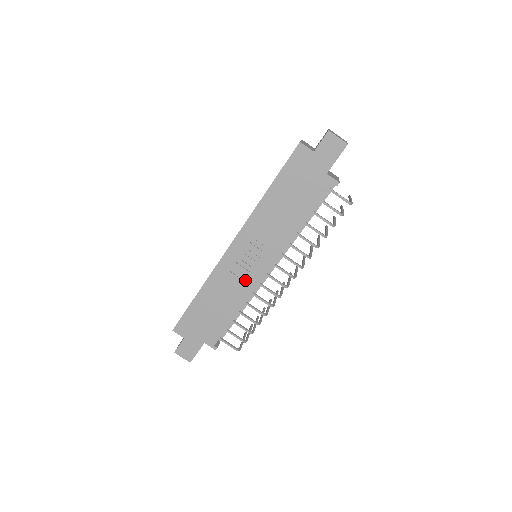
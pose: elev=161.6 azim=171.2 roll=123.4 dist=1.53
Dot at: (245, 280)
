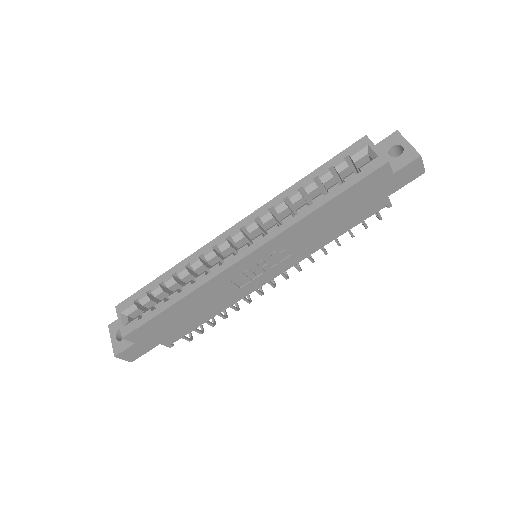
Dot at: (242, 287)
